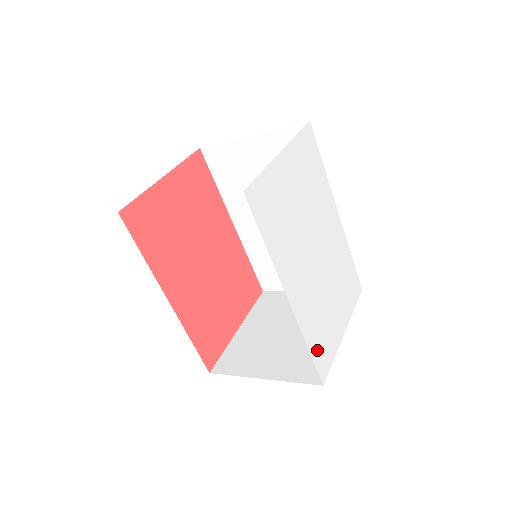
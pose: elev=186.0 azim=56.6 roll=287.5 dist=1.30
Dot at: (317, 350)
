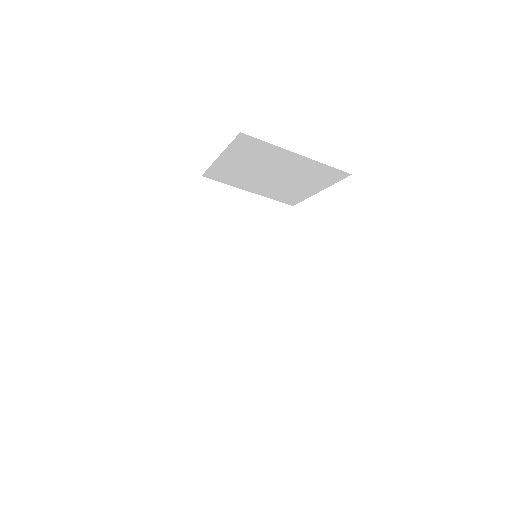
Dot at: occluded
